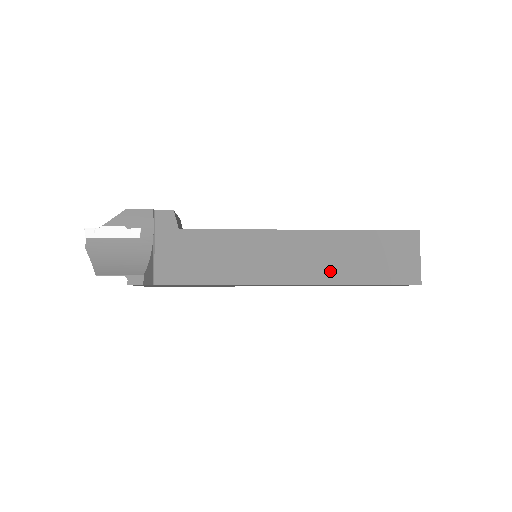
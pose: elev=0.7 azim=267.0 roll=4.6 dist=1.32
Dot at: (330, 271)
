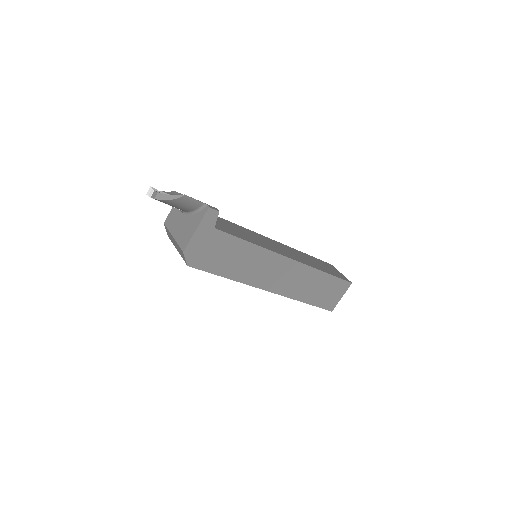
Dot at: (308, 262)
